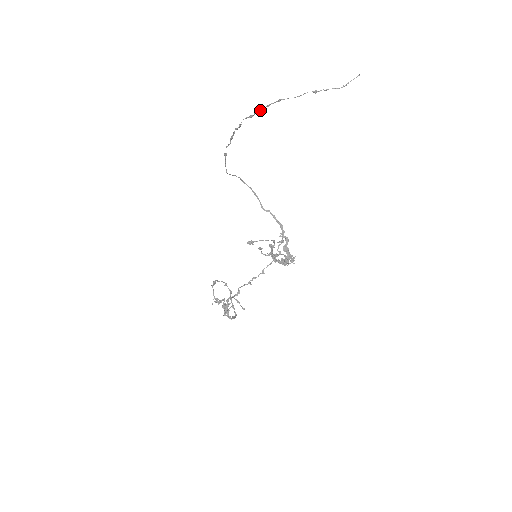
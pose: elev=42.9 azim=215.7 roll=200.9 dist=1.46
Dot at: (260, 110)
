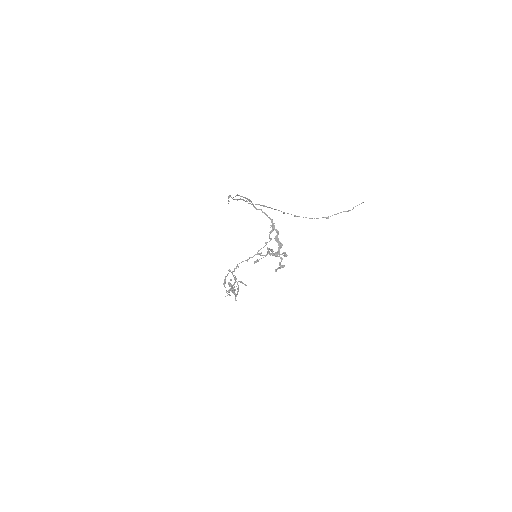
Dot at: (275, 209)
